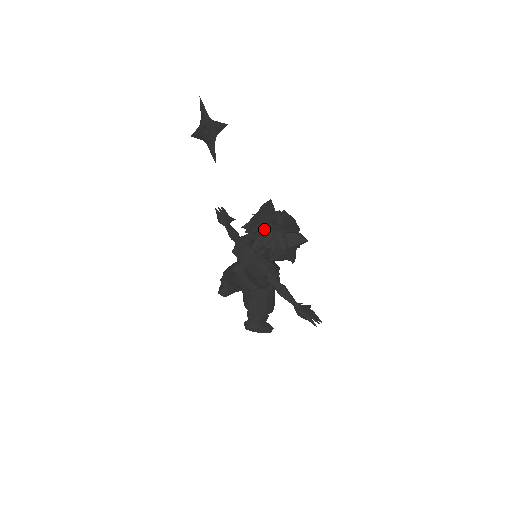
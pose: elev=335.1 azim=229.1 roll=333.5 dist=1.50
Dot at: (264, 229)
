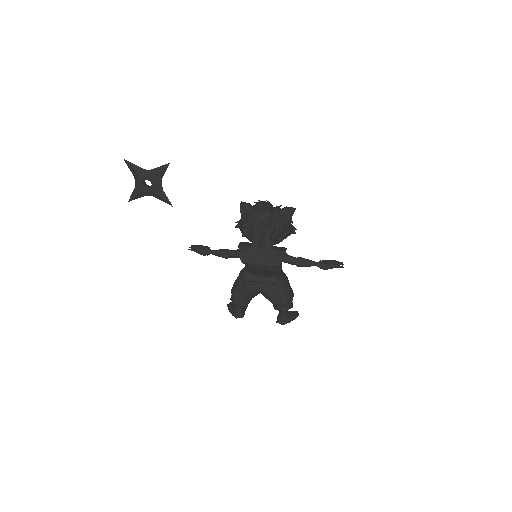
Dot at: (263, 218)
